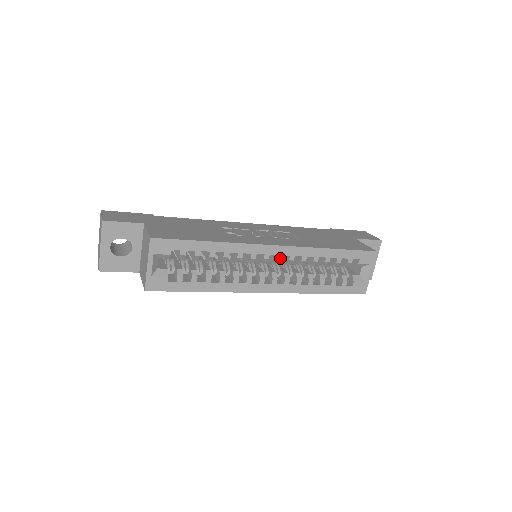
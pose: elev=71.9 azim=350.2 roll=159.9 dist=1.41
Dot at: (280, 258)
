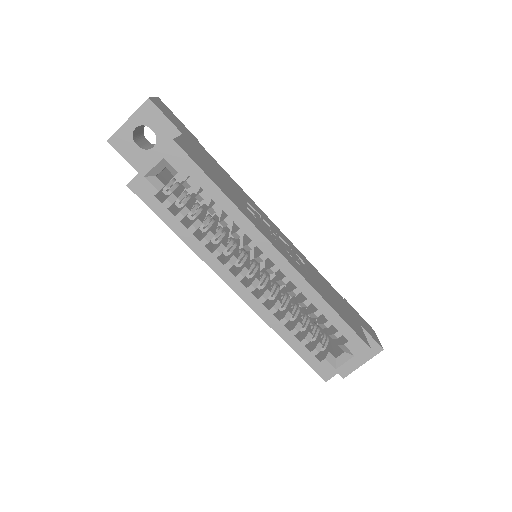
Dot at: (275, 270)
